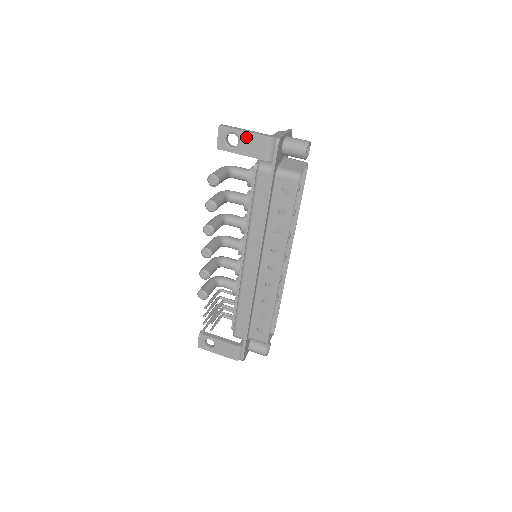
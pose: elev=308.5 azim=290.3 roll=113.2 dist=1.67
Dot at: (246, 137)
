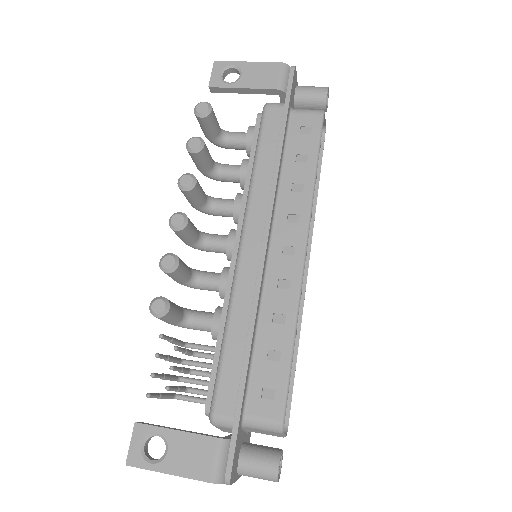
Dot at: (250, 68)
